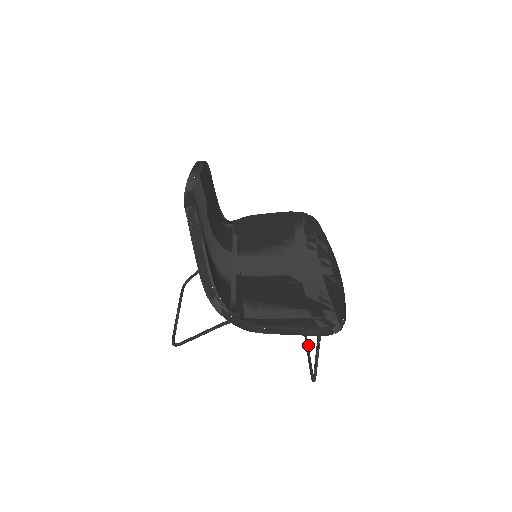
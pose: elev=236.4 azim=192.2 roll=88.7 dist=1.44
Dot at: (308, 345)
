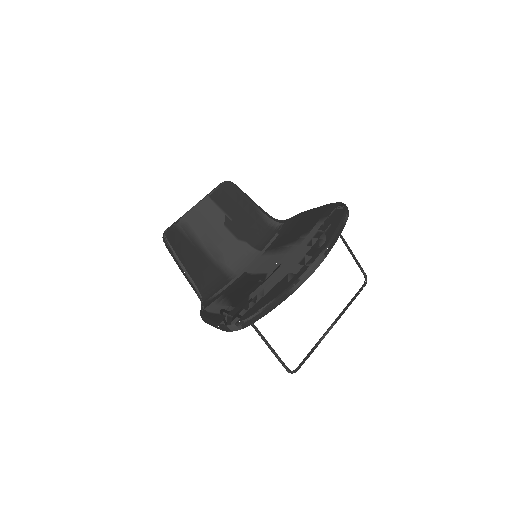
Dot at: (321, 339)
